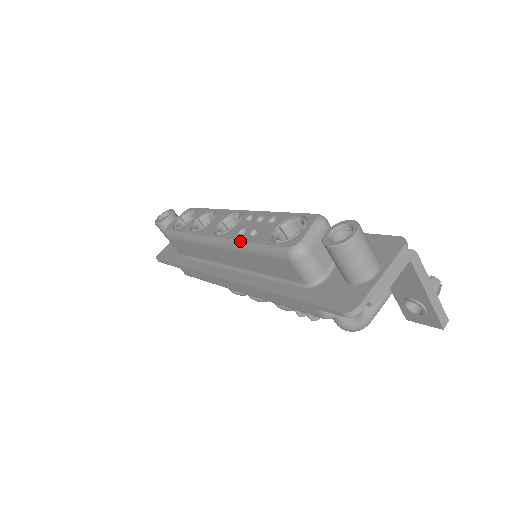
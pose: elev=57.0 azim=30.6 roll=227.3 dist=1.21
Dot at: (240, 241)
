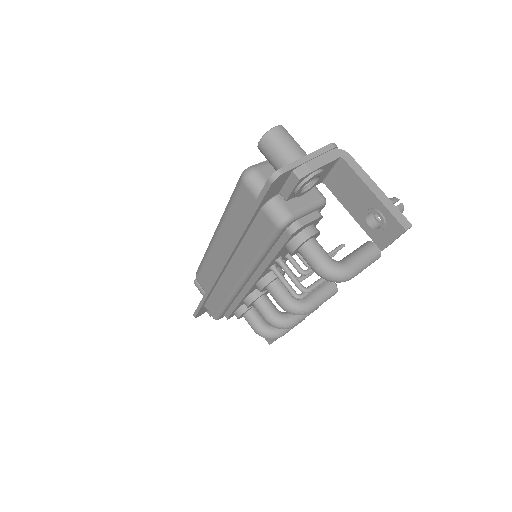
Dot at: (224, 212)
